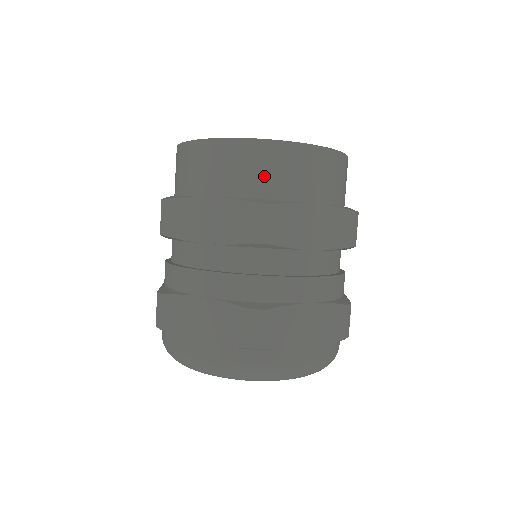
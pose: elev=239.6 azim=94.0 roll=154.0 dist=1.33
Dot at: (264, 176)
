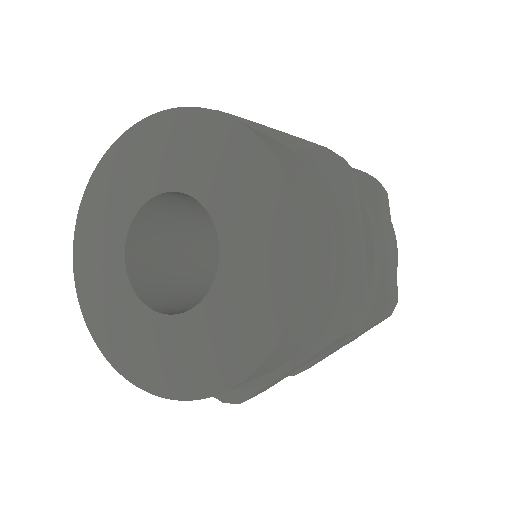
Dot at: occluded
